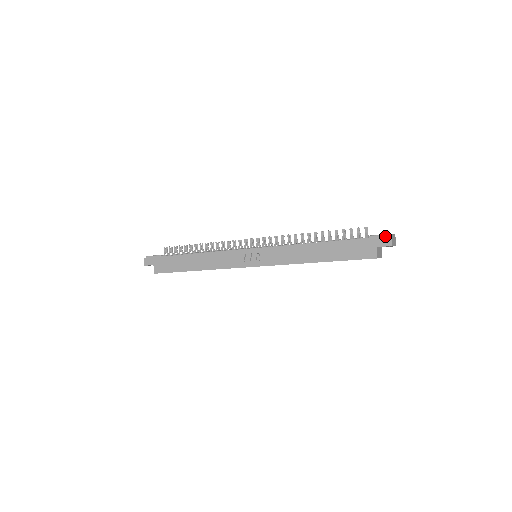
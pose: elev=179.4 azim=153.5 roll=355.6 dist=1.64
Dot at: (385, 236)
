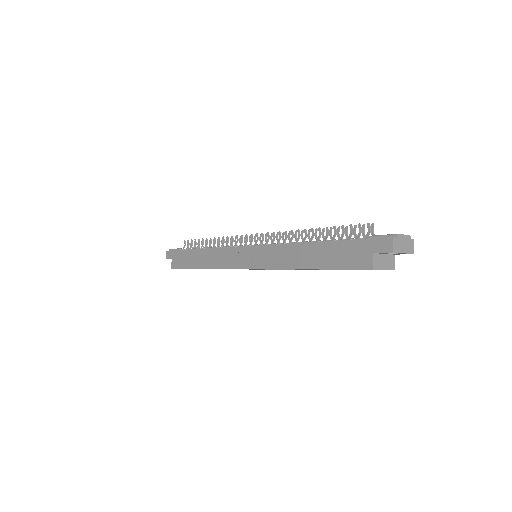
Dot at: (385, 237)
